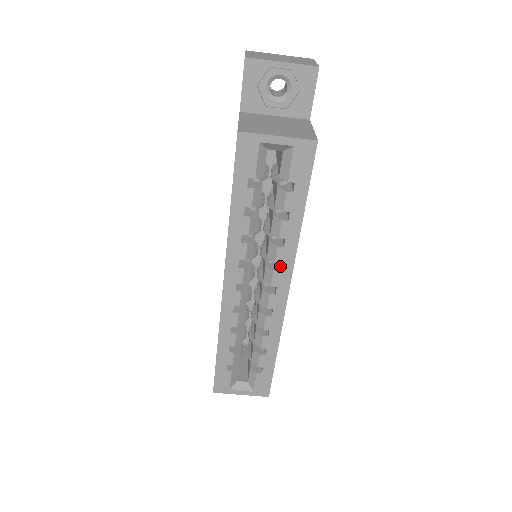
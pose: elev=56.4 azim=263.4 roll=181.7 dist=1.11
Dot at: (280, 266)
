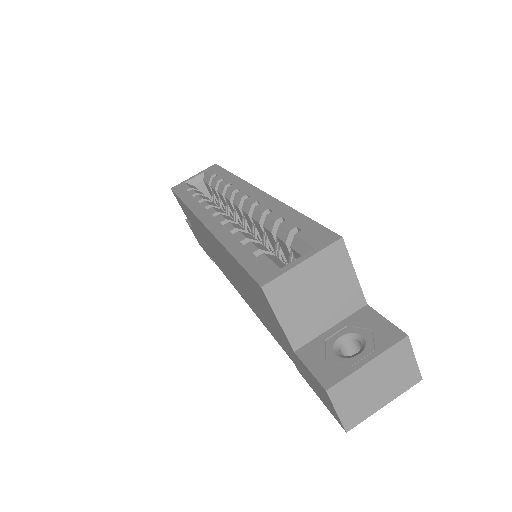
Dot at: (238, 189)
